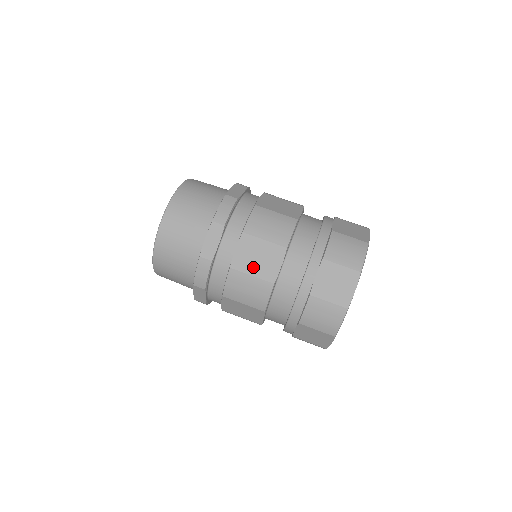
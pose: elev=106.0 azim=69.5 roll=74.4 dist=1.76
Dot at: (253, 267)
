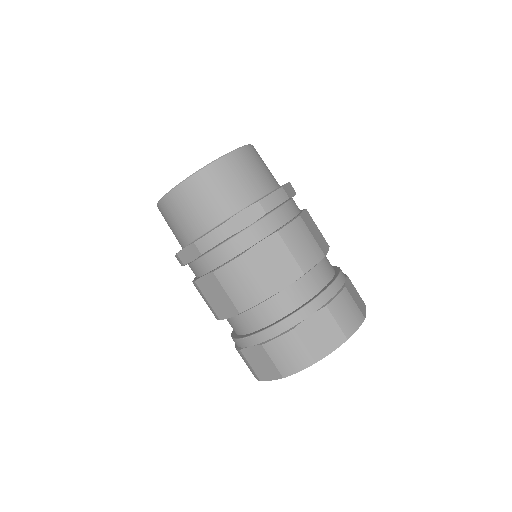
Dot at: (264, 268)
